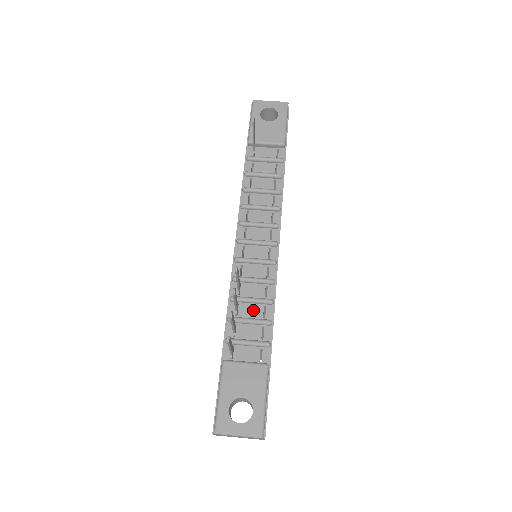
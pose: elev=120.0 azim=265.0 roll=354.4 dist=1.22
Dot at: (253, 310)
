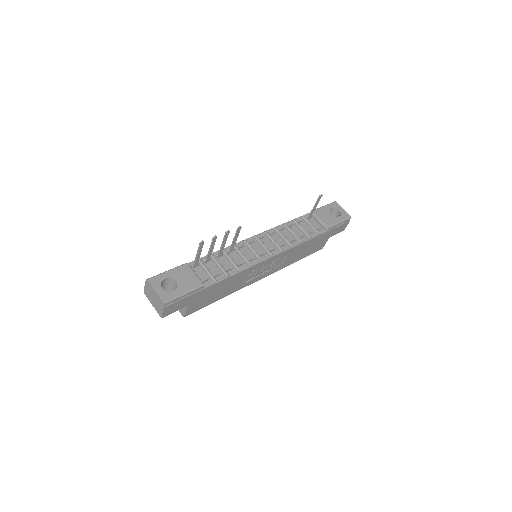
Dot at: (226, 264)
